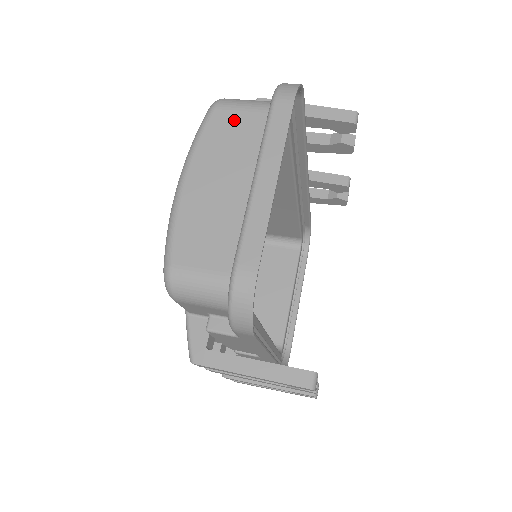
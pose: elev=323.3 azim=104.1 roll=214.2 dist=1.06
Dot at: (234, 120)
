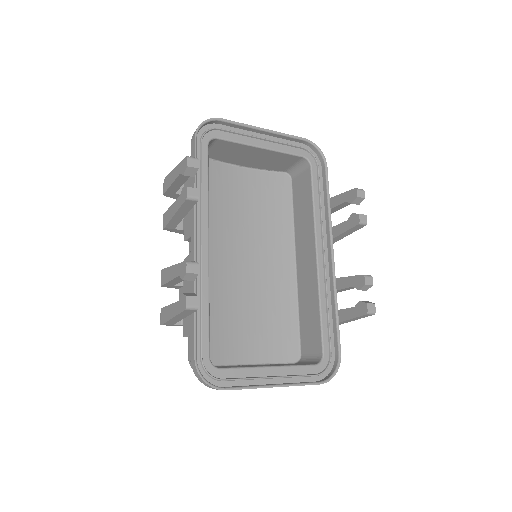
Dot at: occluded
